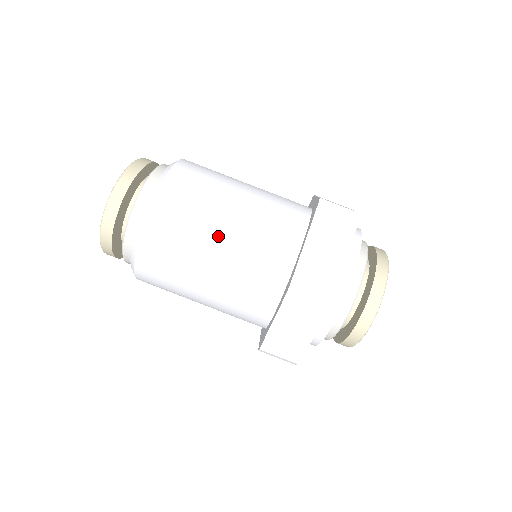
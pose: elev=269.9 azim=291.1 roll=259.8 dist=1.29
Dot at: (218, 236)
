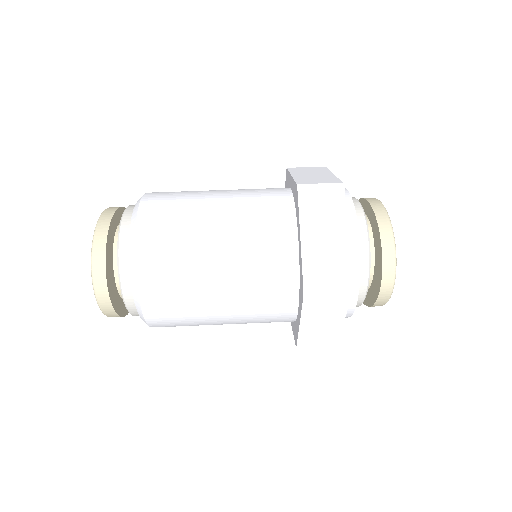
Dot at: (213, 267)
